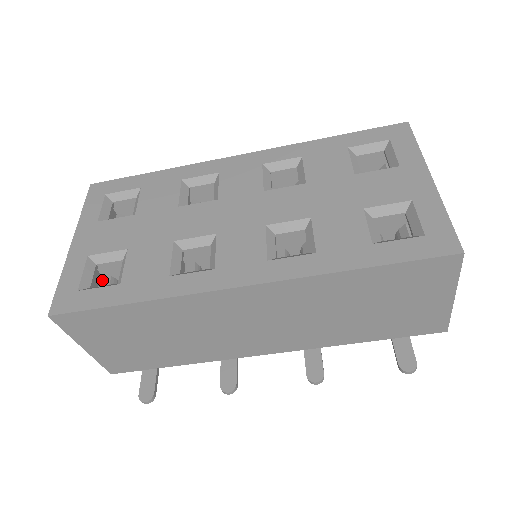
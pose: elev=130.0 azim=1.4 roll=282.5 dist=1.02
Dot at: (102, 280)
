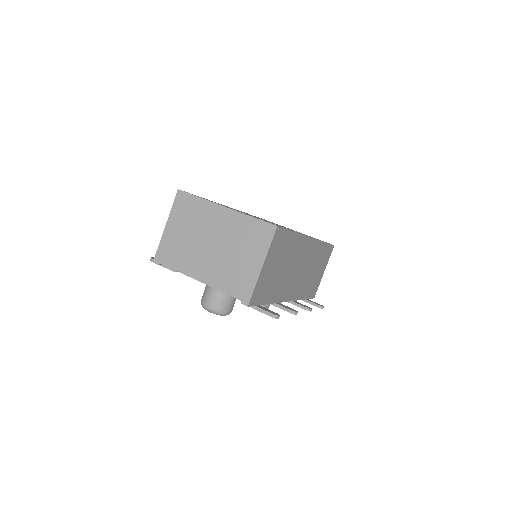
Dot at: occluded
